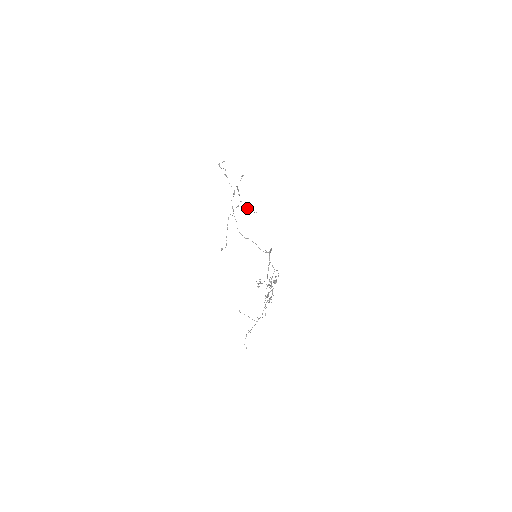
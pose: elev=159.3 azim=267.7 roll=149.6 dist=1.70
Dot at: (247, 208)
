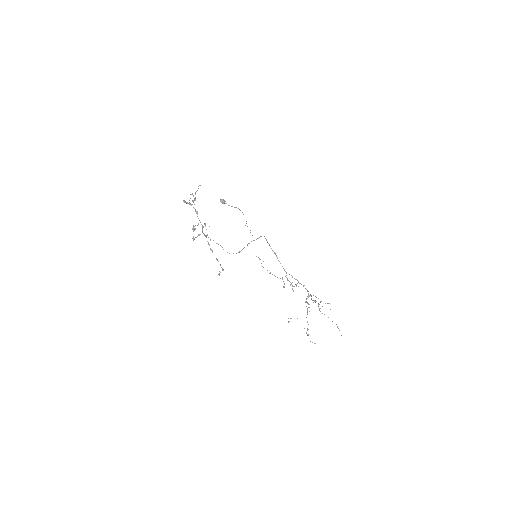
Dot at: (195, 200)
